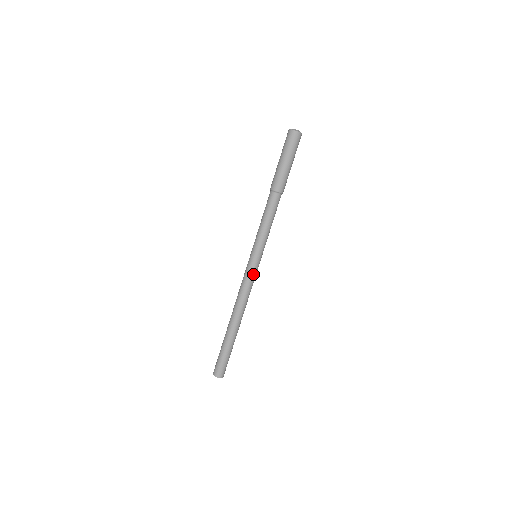
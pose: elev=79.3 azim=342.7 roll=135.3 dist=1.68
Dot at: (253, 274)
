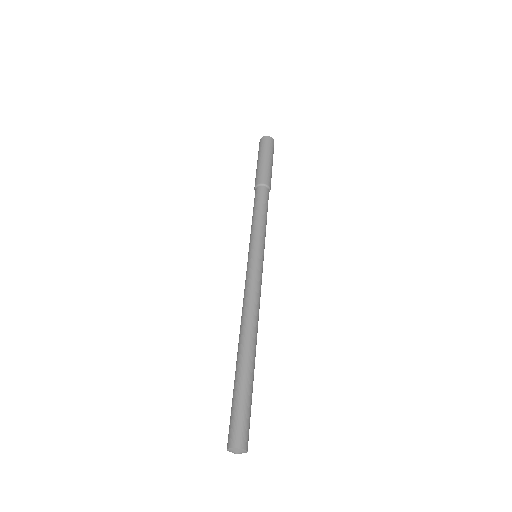
Dot at: (254, 272)
